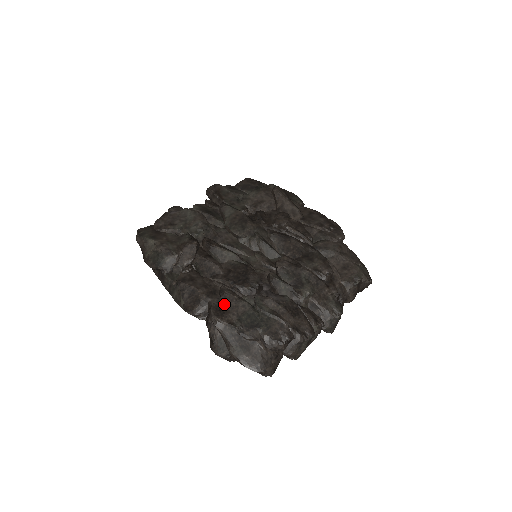
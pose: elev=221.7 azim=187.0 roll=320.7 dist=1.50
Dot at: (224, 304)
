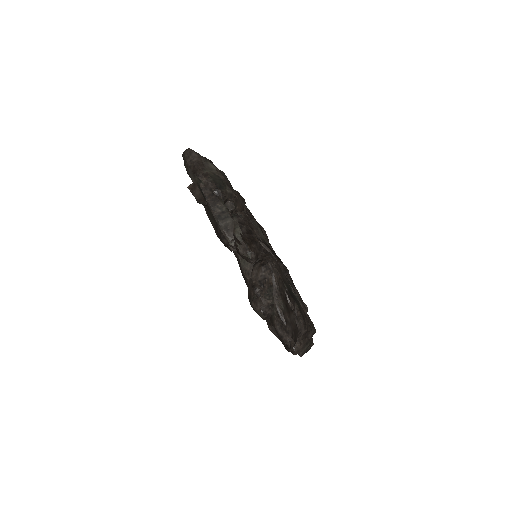
Dot at: occluded
